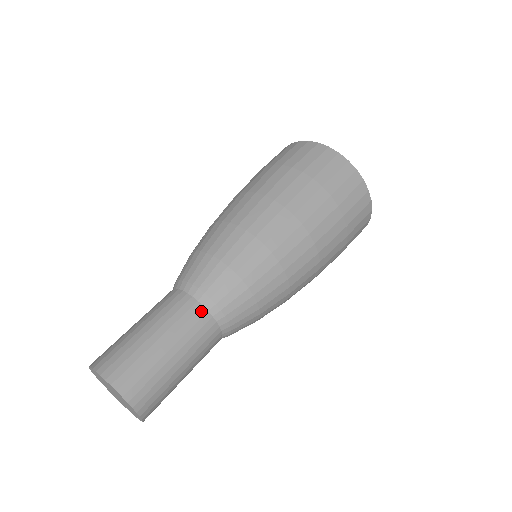
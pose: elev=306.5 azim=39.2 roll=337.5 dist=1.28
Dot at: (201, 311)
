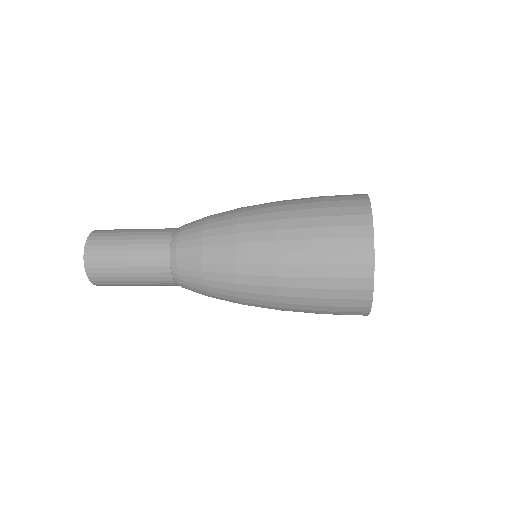
Dot at: (166, 251)
